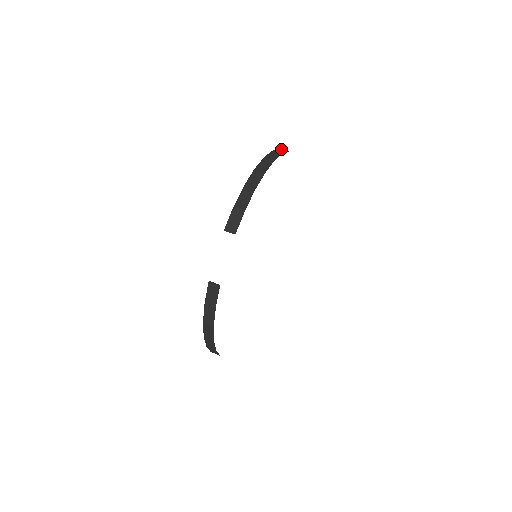
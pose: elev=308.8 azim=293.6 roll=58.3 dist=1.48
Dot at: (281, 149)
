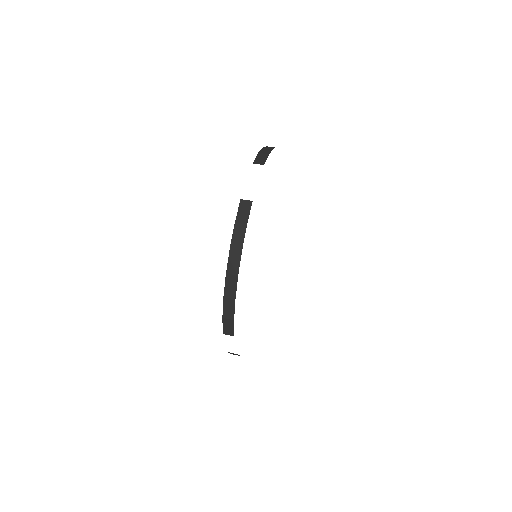
Dot at: (243, 200)
